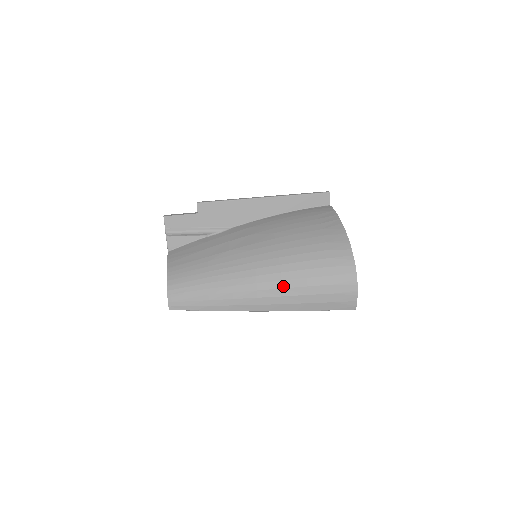
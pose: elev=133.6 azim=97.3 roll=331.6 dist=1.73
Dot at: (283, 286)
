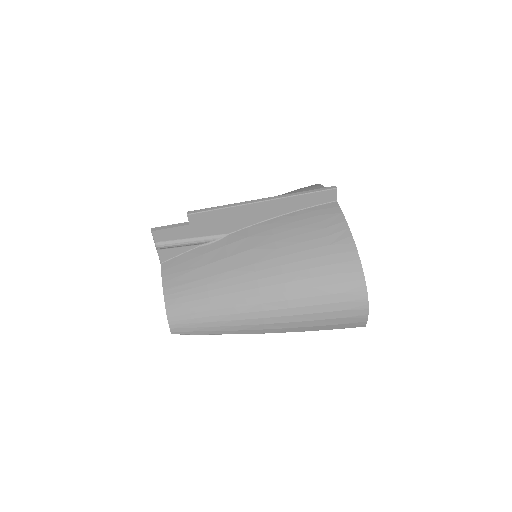
Dot at: (290, 314)
